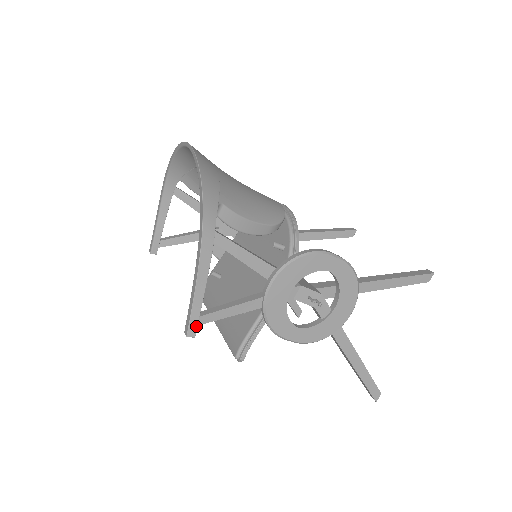
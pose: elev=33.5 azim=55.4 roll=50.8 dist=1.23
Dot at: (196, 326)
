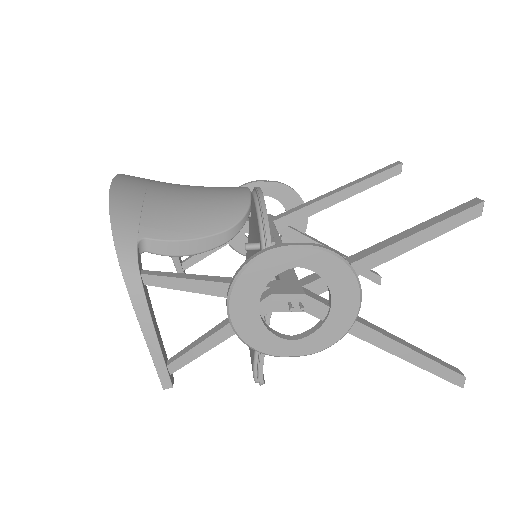
Dot at: (168, 376)
